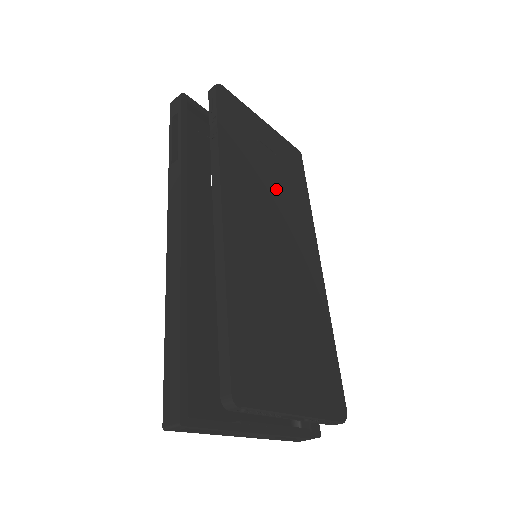
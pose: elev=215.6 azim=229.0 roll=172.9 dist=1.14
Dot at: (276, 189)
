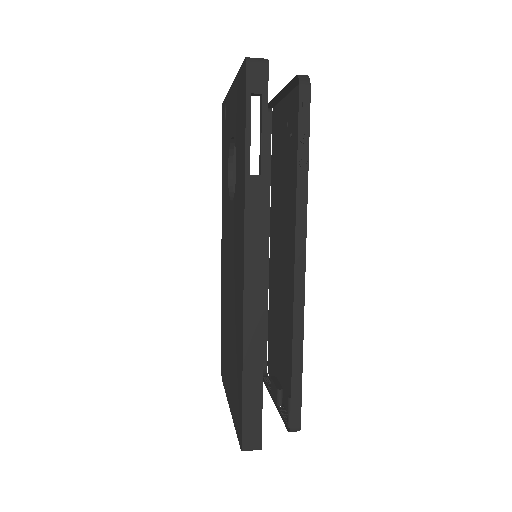
Dot at: (284, 189)
